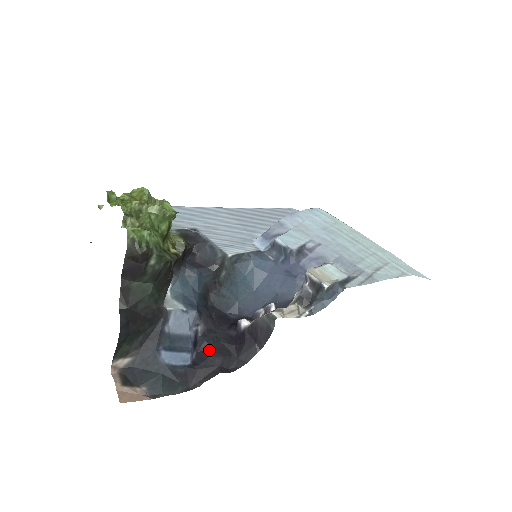
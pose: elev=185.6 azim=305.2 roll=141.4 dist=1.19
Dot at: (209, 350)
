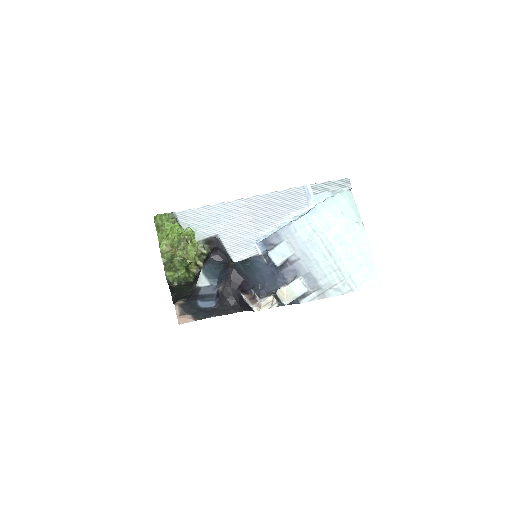
Dot at: (225, 300)
